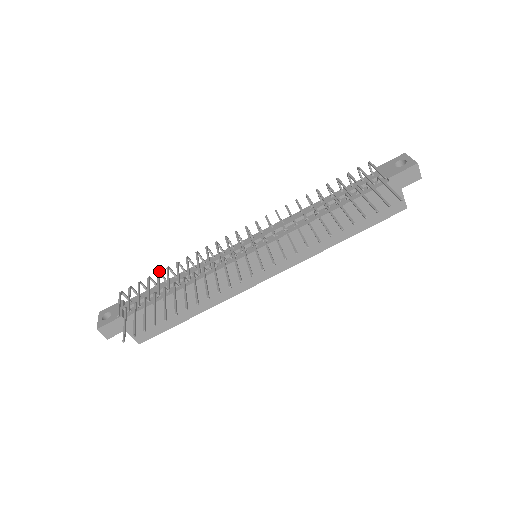
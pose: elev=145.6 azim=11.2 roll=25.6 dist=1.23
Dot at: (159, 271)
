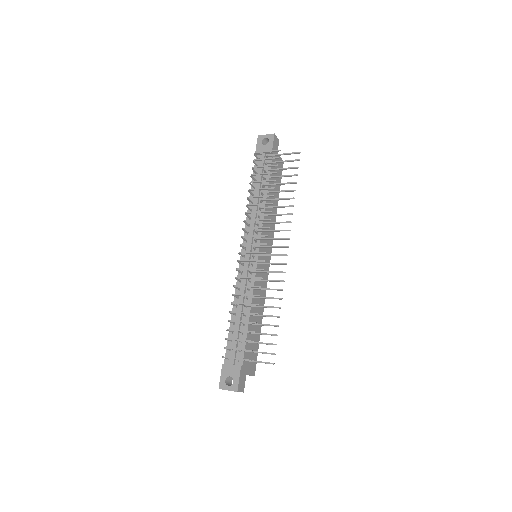
Dot at: (228, 320)
